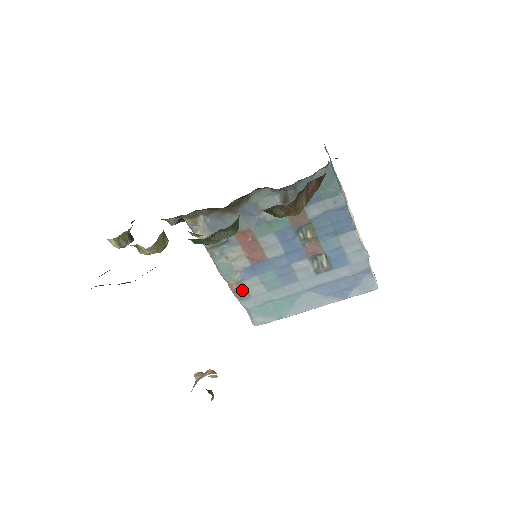
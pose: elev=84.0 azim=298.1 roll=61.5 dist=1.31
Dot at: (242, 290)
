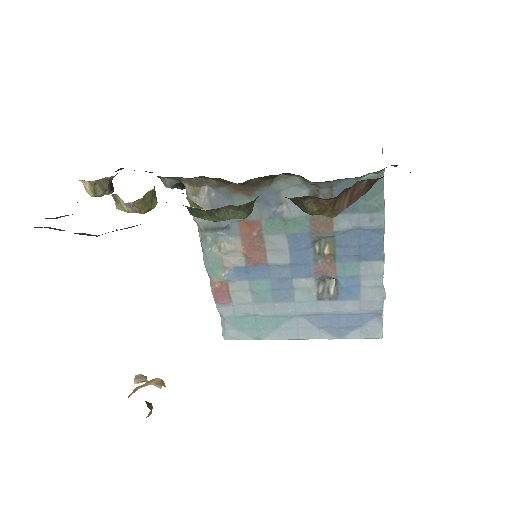
Dot at: (224, 292)
